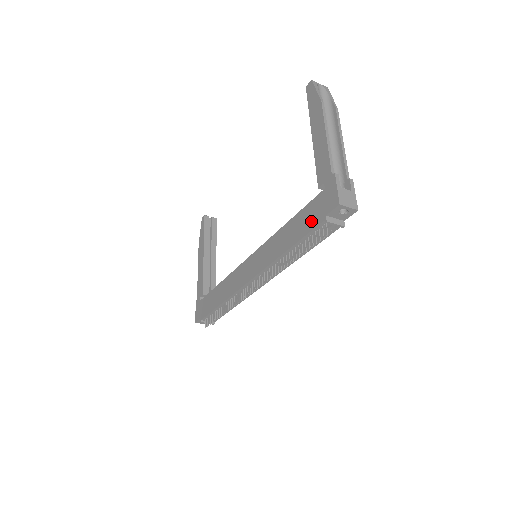
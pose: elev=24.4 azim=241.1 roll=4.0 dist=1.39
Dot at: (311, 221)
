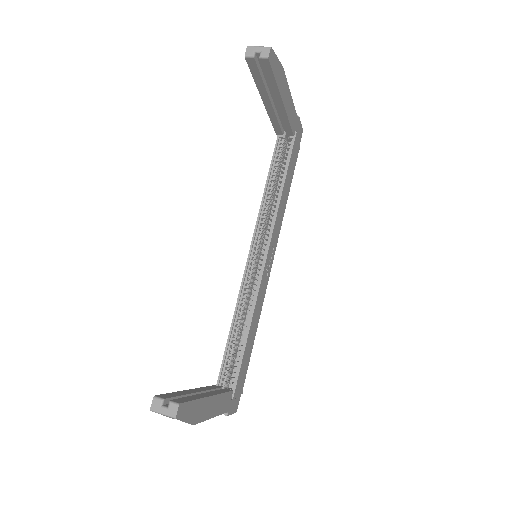
Dot at: occluded
